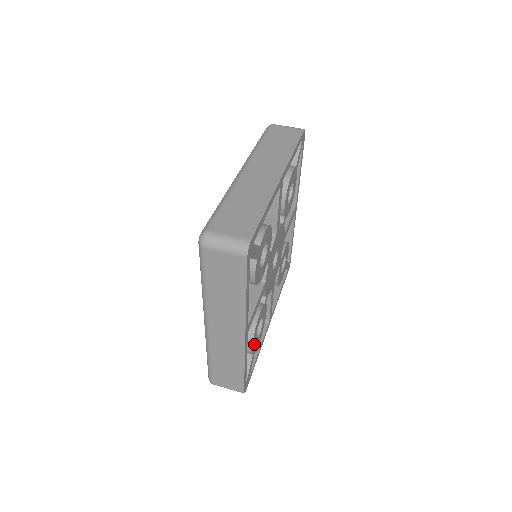
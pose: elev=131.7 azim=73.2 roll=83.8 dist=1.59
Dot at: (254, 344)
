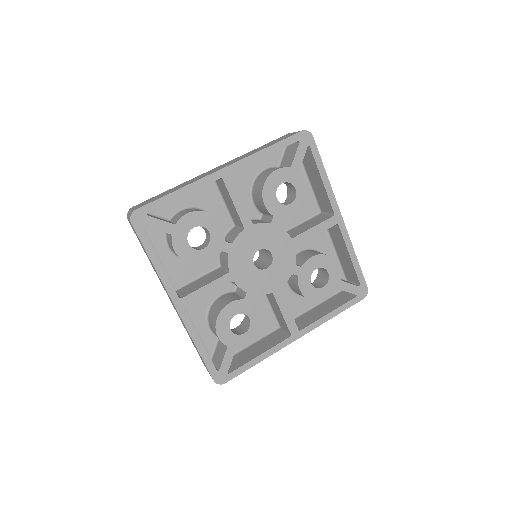
Dot at: (188, 223)
